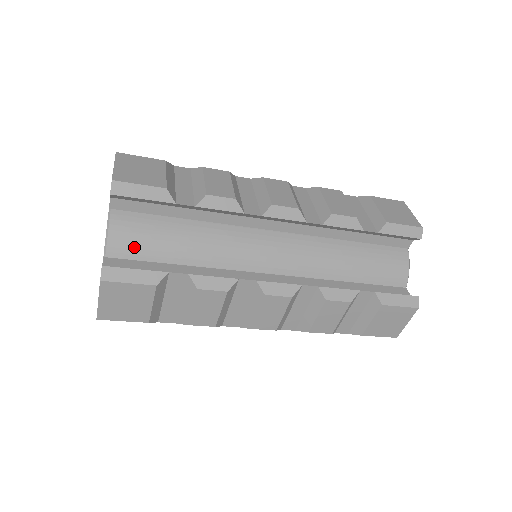
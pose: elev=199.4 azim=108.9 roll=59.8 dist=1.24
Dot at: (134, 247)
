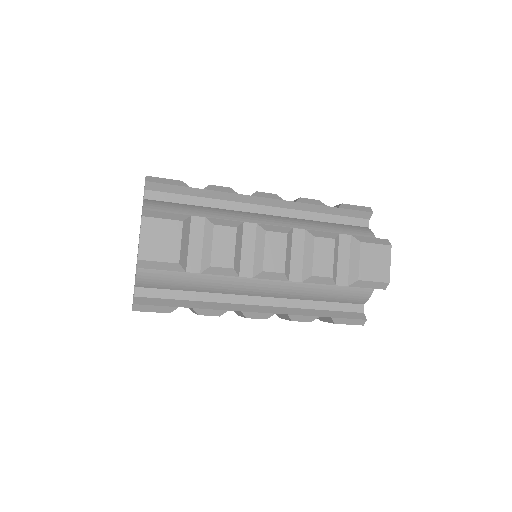
Dot at: (156, 284)
